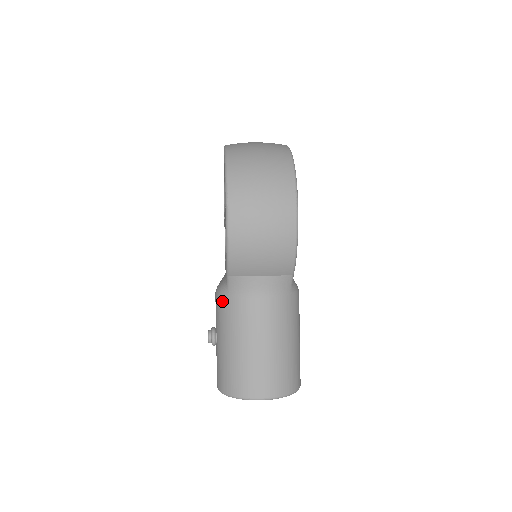
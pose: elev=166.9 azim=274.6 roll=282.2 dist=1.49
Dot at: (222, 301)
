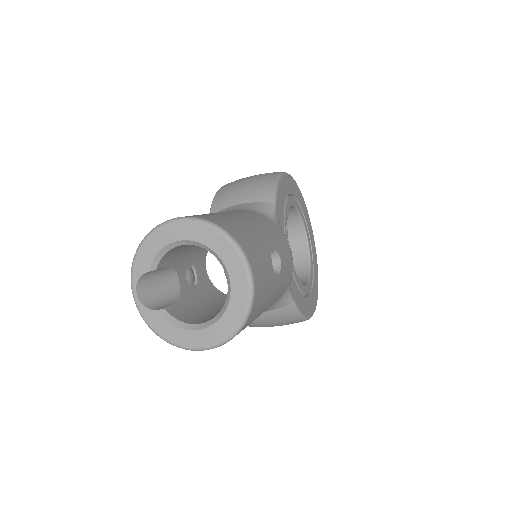
Dot at: occluded
